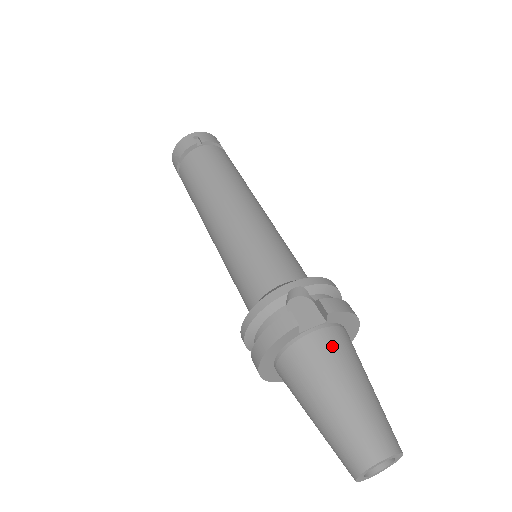
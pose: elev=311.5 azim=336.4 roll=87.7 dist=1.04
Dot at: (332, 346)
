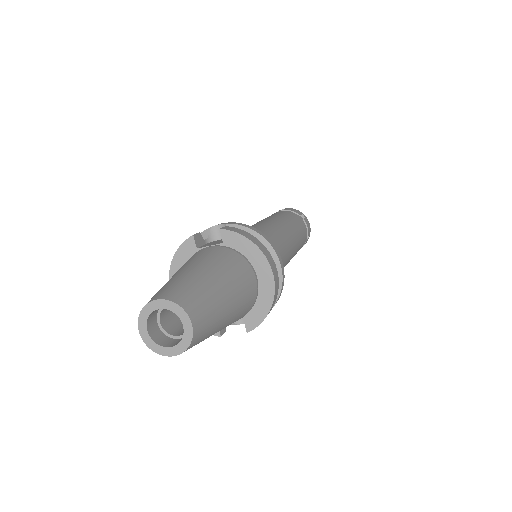
Dot at: (210, 253)
